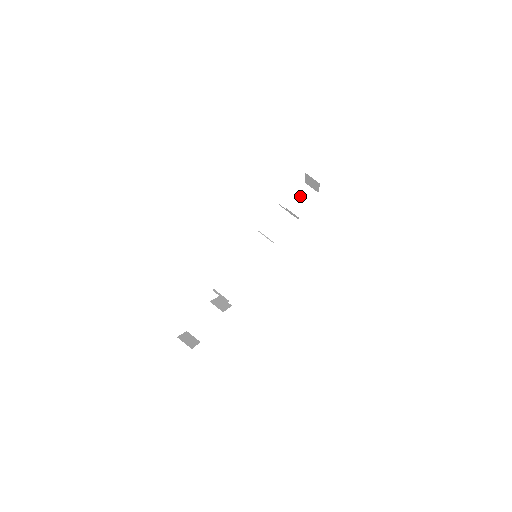
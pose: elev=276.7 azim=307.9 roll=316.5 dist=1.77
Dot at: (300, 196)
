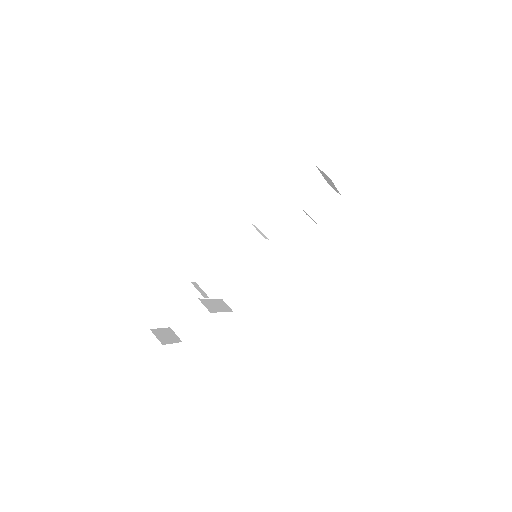
Dot at: (320, 198)
